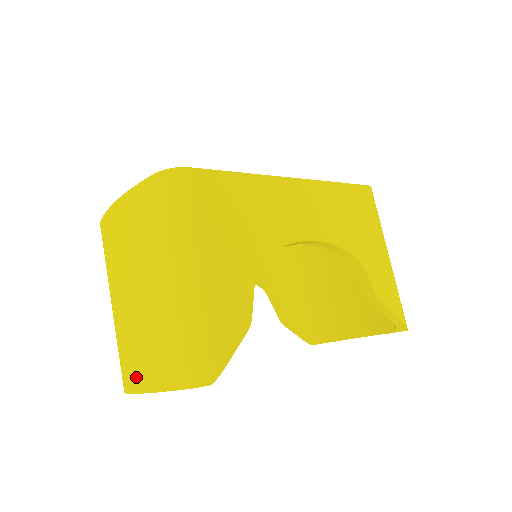
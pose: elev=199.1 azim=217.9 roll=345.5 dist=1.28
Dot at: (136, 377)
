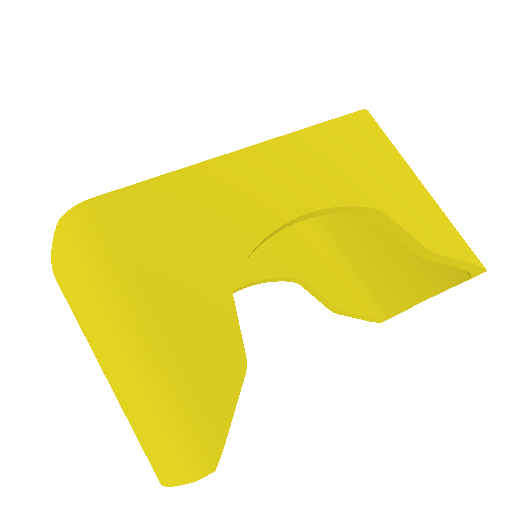
Dot at: occluded
